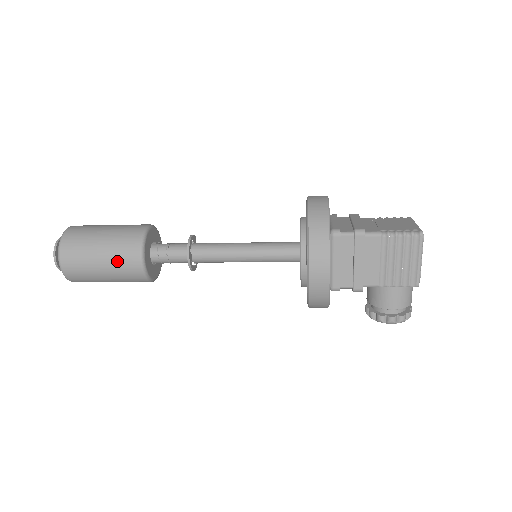
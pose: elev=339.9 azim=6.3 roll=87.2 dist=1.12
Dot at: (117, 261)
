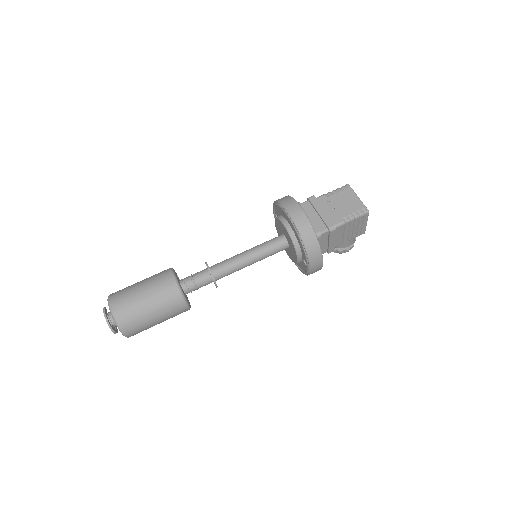
Dot at: (170, 315)
